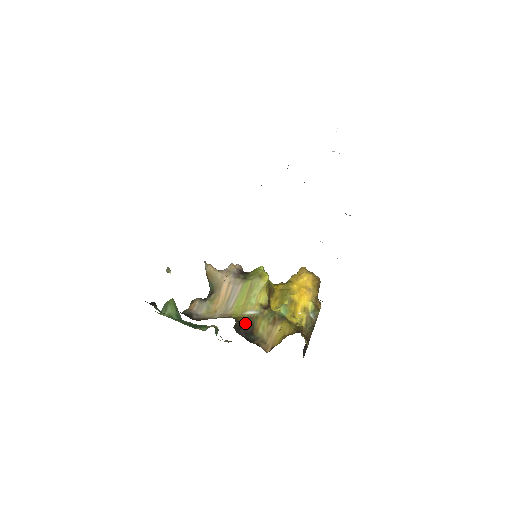
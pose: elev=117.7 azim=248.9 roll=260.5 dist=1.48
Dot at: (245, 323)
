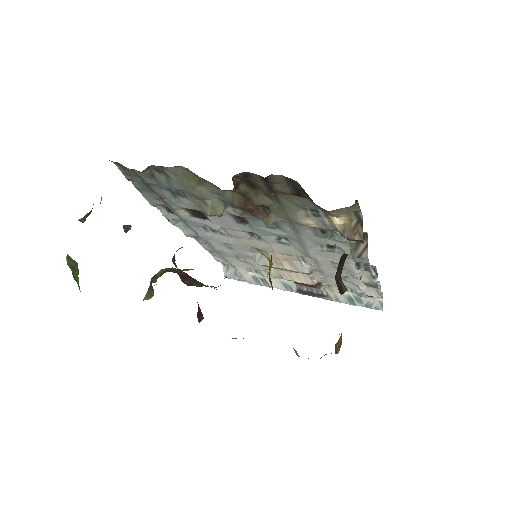
Dot at: occluded
